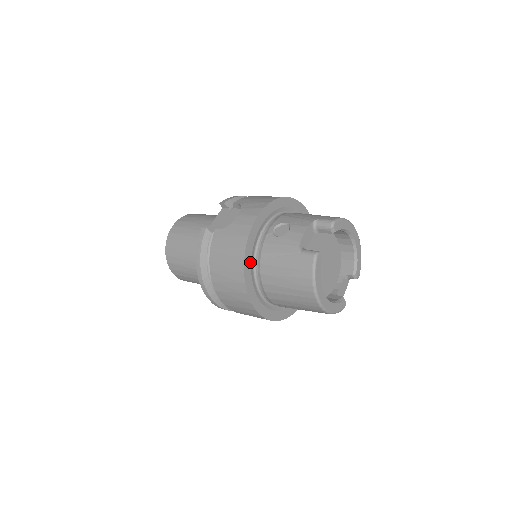
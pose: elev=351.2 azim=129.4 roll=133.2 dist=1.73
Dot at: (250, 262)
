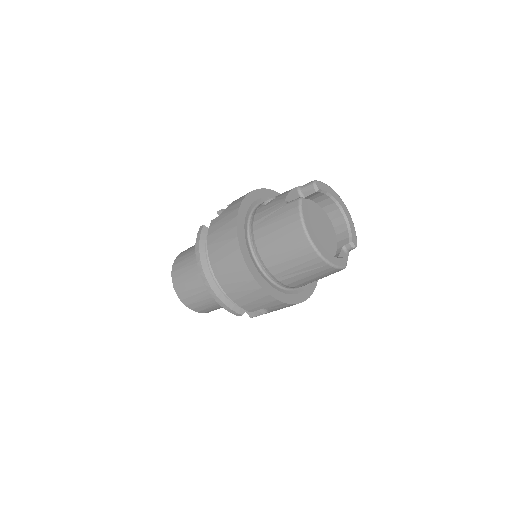
Dot at: (243, 231)
